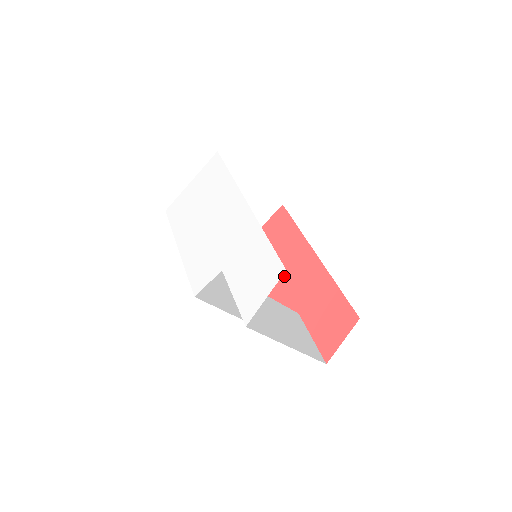
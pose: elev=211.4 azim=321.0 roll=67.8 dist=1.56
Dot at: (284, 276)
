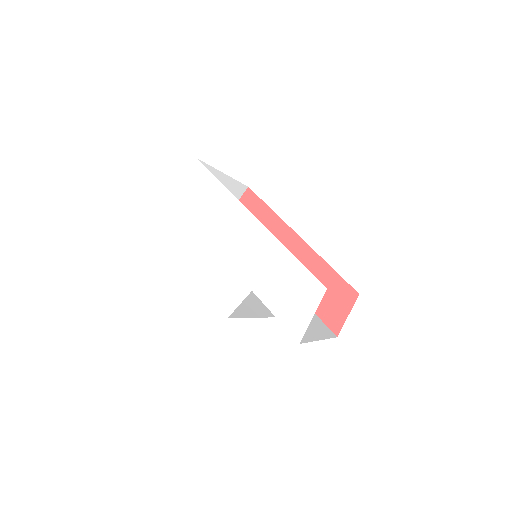
Dot at: occluded
